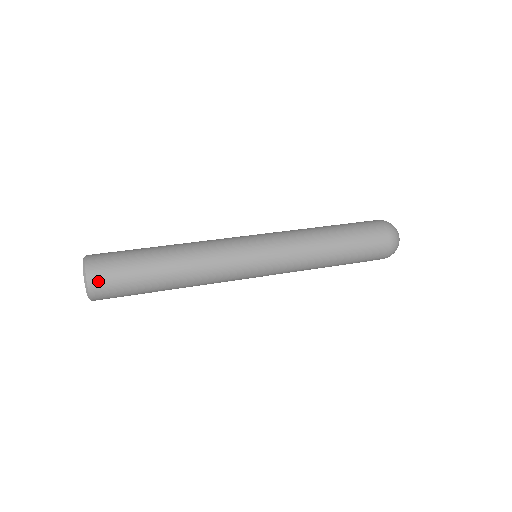
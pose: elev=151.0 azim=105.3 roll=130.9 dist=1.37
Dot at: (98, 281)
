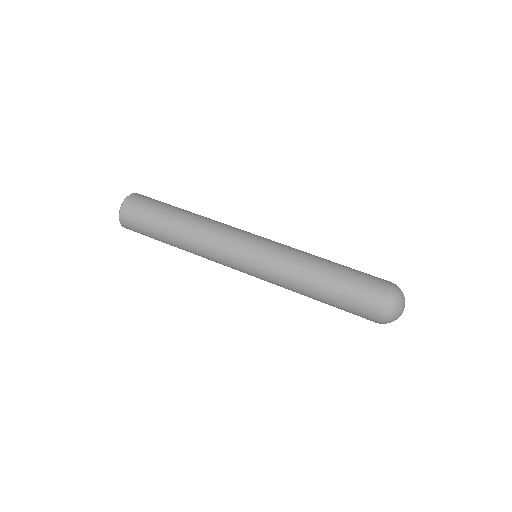
Dot at: (126, 218)
